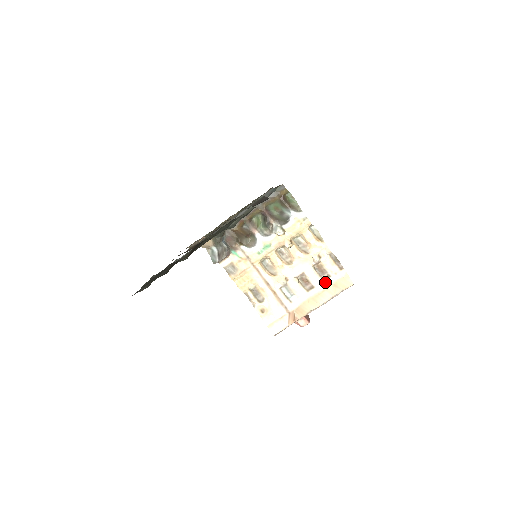
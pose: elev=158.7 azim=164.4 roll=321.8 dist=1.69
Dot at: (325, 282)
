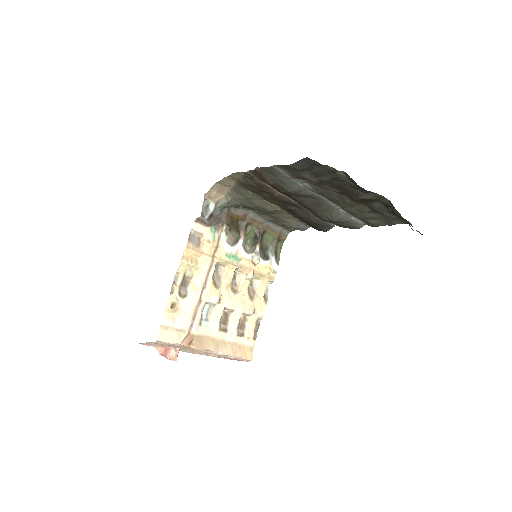
Dot at: (237, 337)
